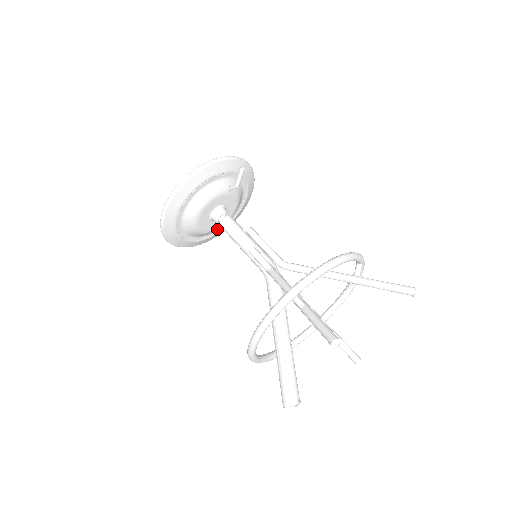
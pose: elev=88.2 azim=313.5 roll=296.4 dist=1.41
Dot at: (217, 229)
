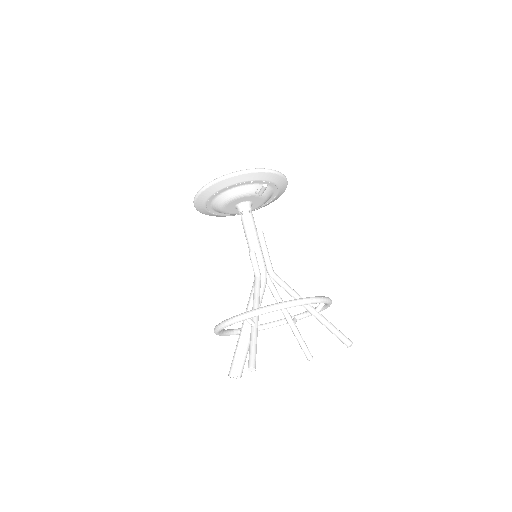
Dot at: occluded
